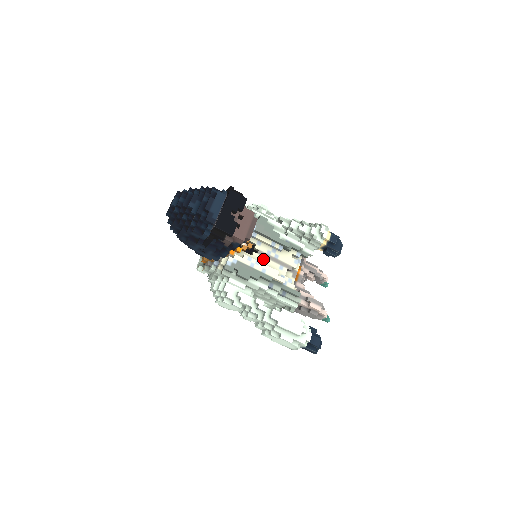
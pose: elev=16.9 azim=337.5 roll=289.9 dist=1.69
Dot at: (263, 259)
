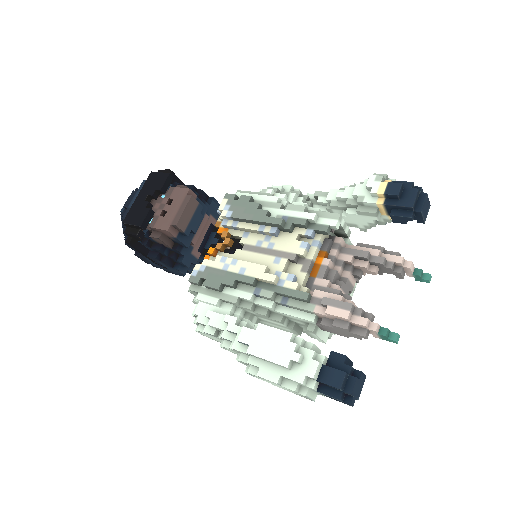
Dot at: (249, 255)
